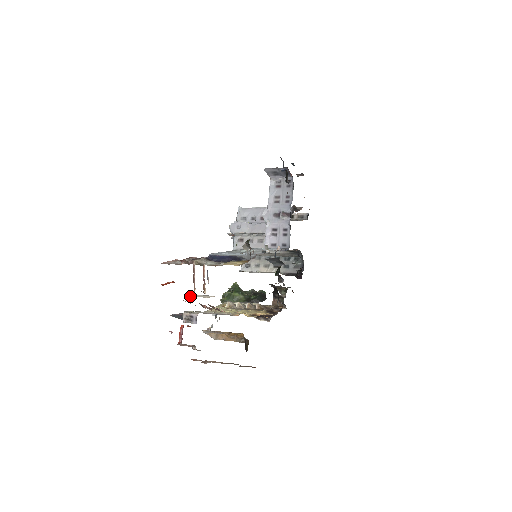
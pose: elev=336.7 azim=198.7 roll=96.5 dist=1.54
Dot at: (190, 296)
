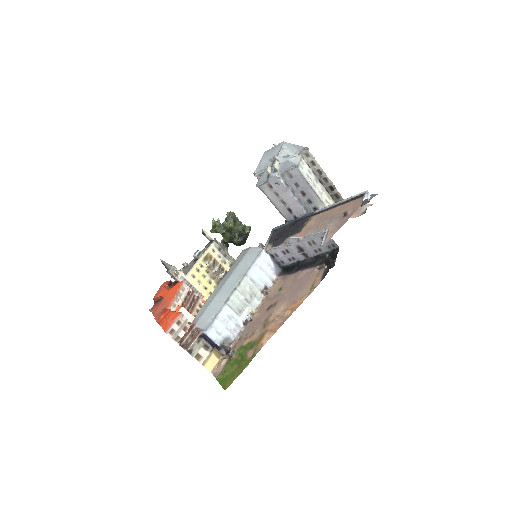
Dot at: occluded
